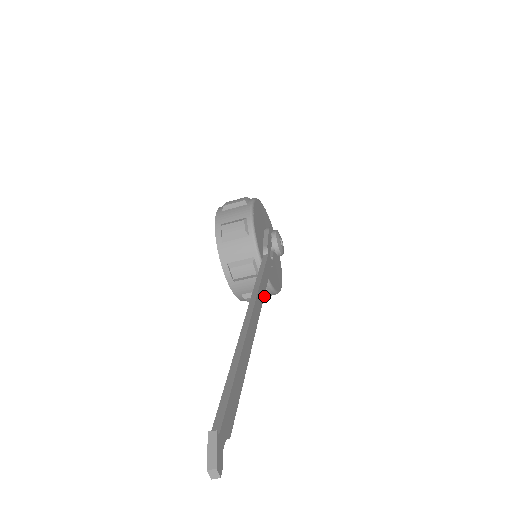
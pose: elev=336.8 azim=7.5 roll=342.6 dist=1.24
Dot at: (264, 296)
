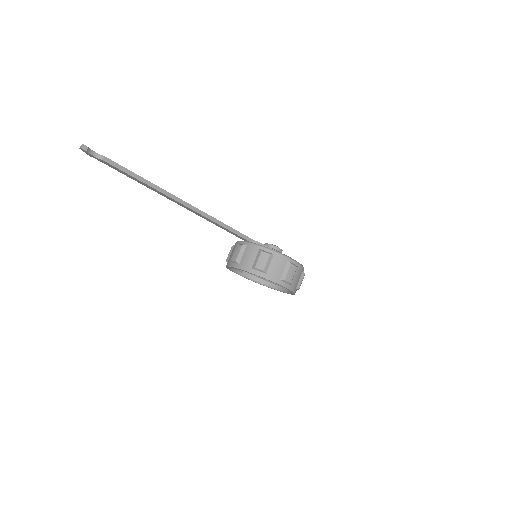
Dot at: (263, 255)
